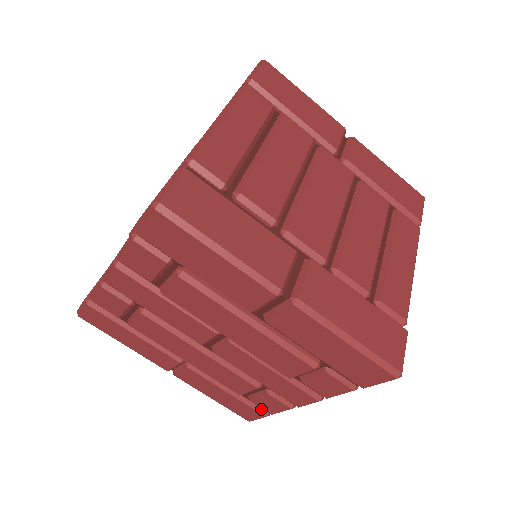
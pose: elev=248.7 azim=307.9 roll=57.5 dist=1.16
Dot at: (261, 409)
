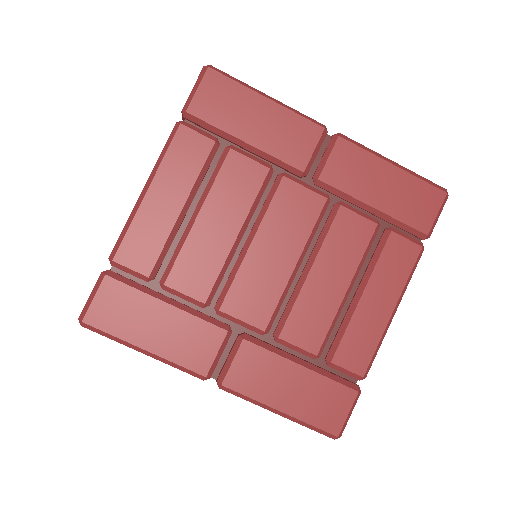
Dot at: occluded
